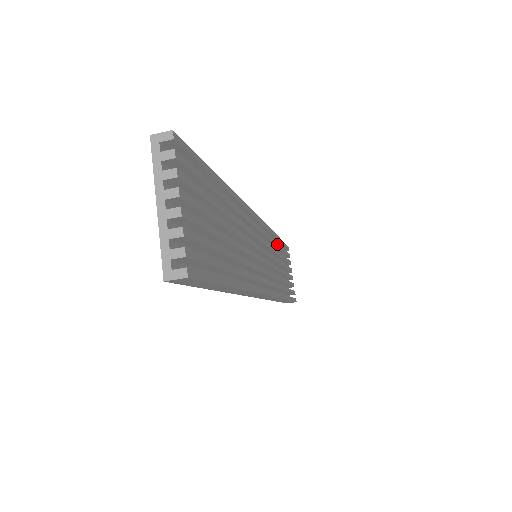
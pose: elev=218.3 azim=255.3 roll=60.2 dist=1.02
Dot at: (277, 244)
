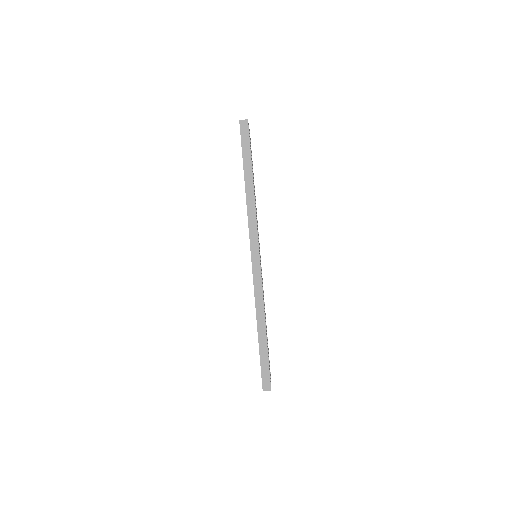
Dot at: occluded
